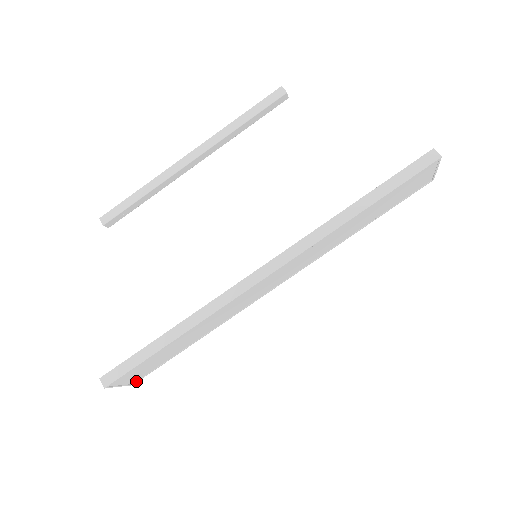
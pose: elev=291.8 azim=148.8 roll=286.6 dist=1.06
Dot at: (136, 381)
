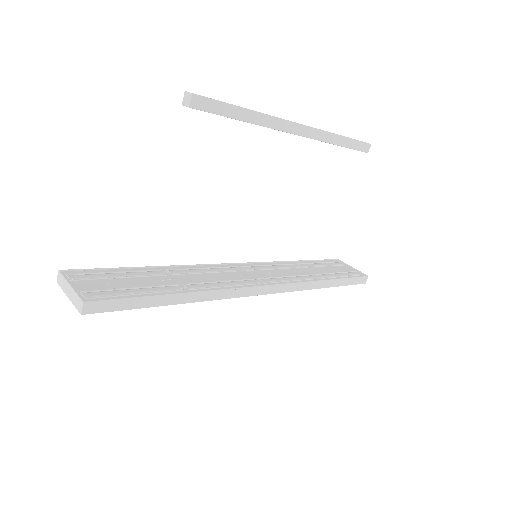
Dot at: occluded
